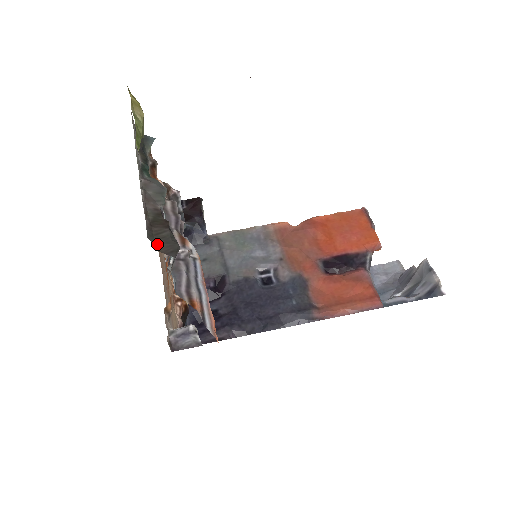
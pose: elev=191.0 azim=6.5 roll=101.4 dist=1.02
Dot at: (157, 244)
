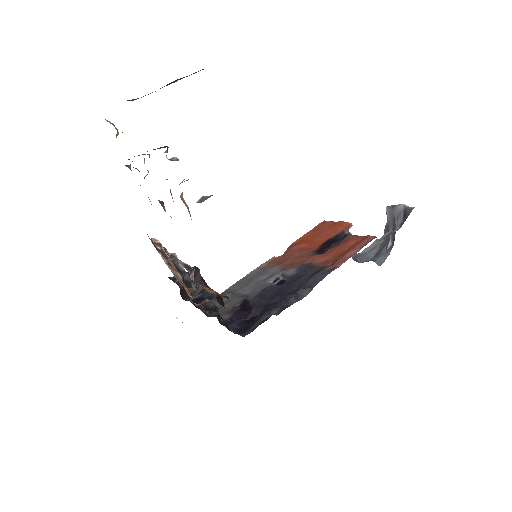
Dot at: occluded
